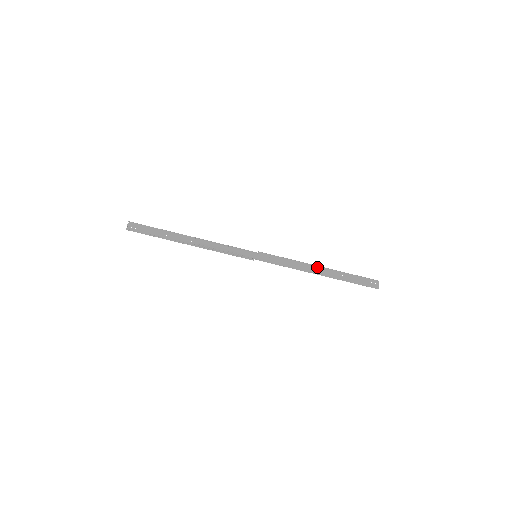
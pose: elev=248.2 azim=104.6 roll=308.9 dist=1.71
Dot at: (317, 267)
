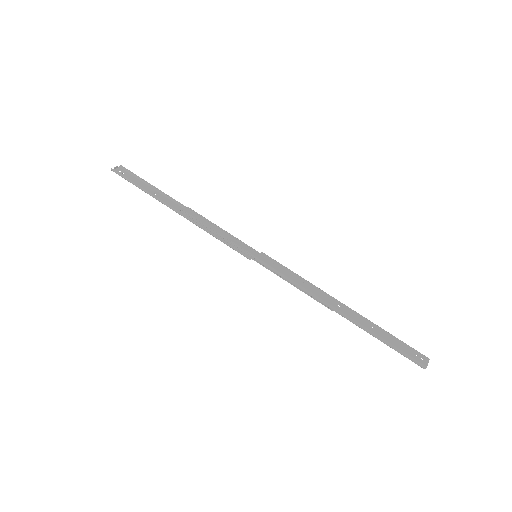
Dot at: (337, 301)
